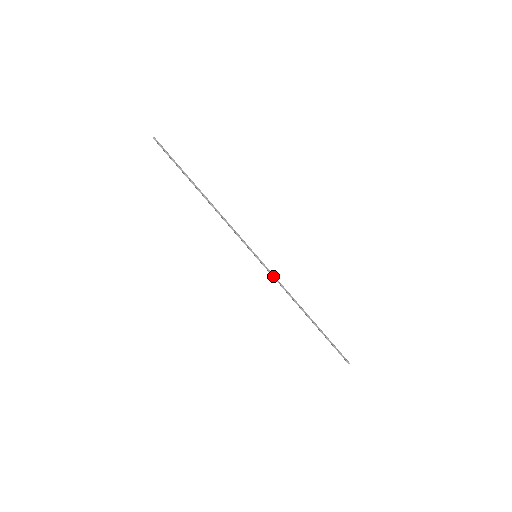
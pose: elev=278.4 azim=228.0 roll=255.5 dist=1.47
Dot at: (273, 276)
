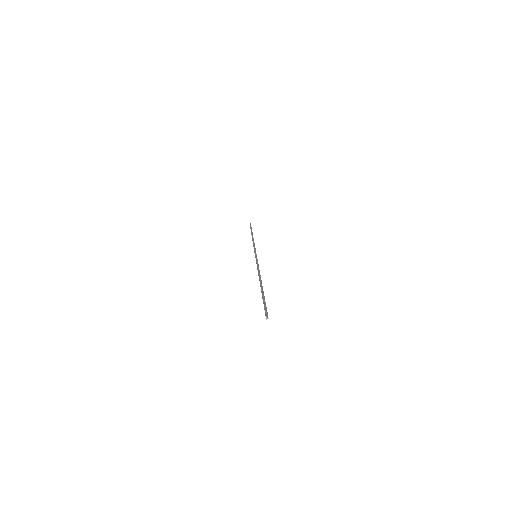
Dot at: (257, 263)
